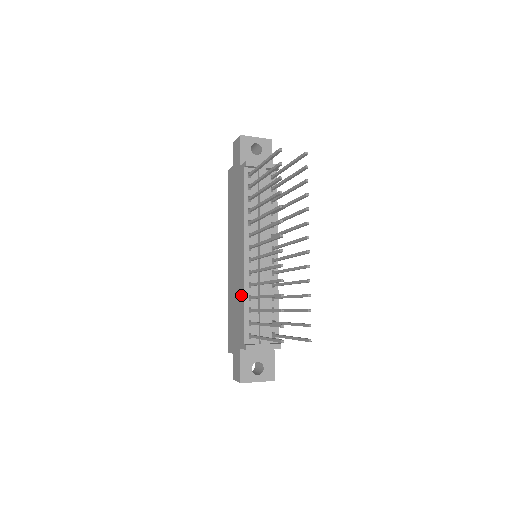
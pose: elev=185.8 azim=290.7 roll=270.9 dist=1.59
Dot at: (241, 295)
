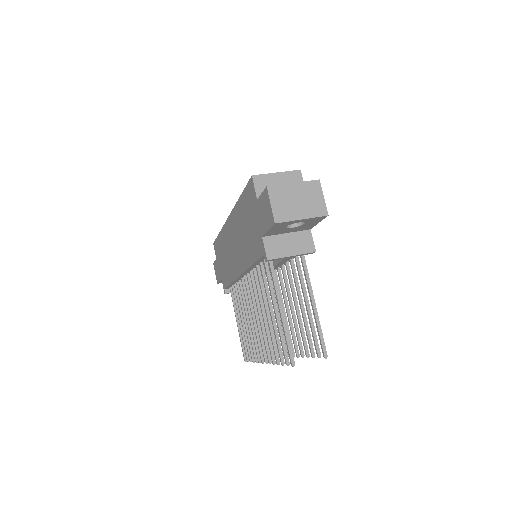
Dot at: (230, 274)
